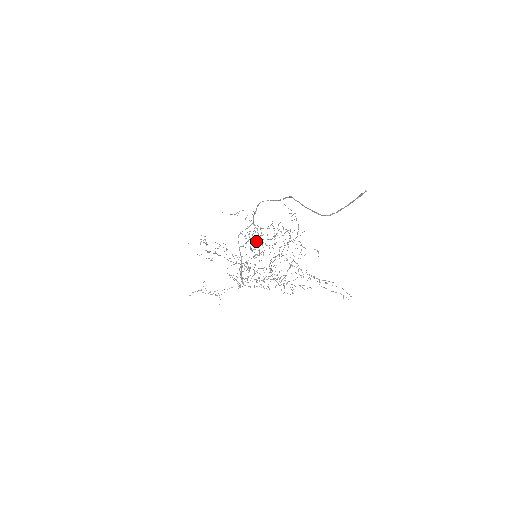
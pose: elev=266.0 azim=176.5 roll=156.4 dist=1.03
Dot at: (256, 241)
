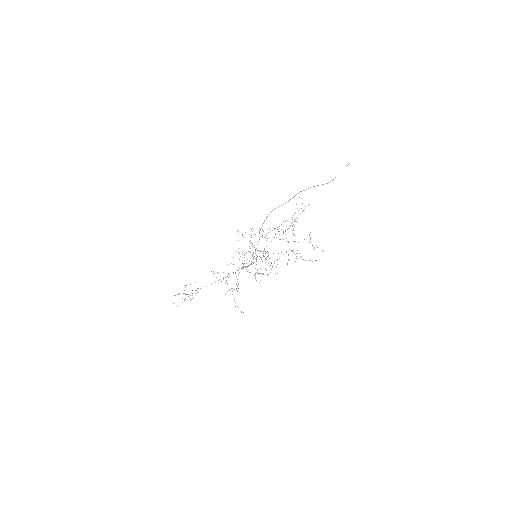
Dot at: occluded
